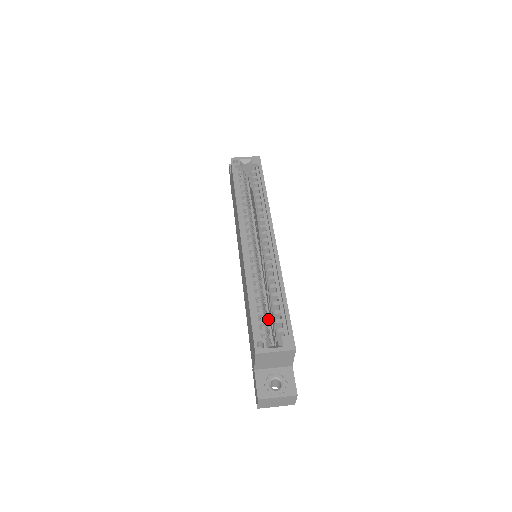
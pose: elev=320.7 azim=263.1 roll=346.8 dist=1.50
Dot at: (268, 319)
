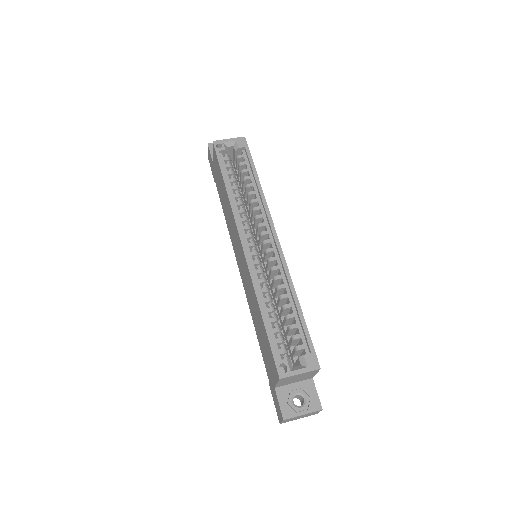
Dot at: occluded
